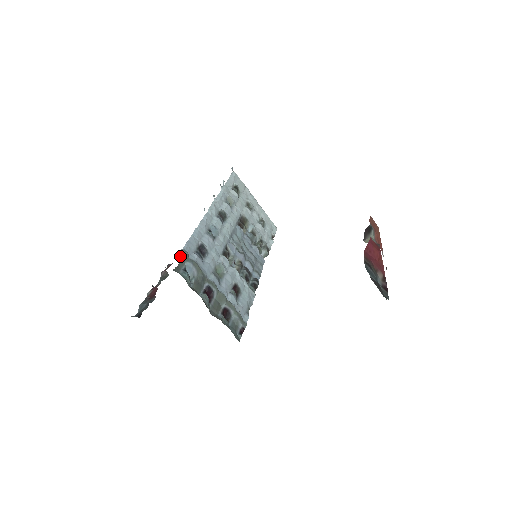
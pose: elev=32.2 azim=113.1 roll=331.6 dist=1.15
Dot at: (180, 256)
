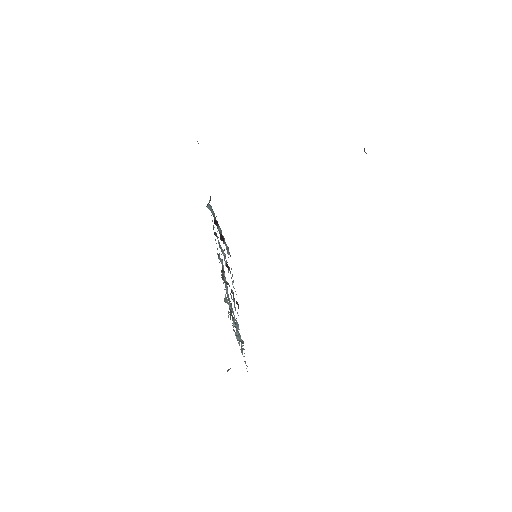
Dot at: occluded
